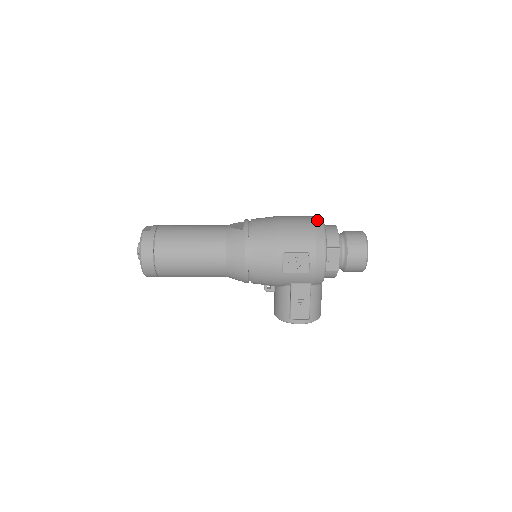
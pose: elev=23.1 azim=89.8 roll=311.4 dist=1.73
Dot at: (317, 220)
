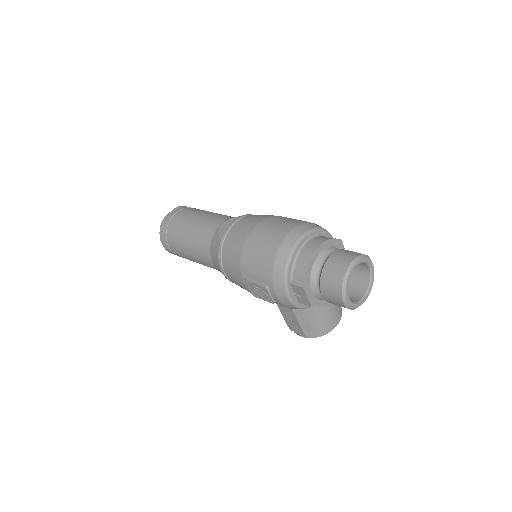
Dot at: (288, 241)
